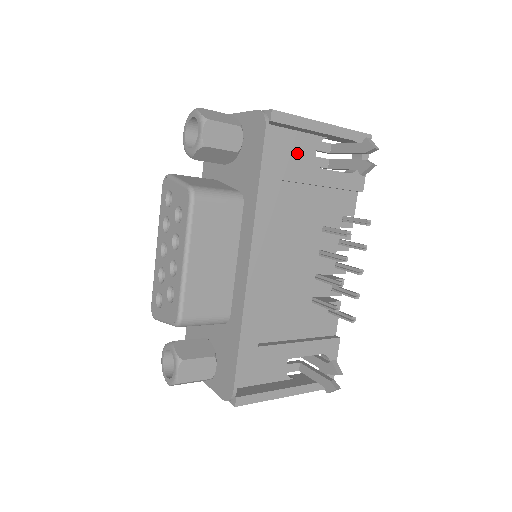
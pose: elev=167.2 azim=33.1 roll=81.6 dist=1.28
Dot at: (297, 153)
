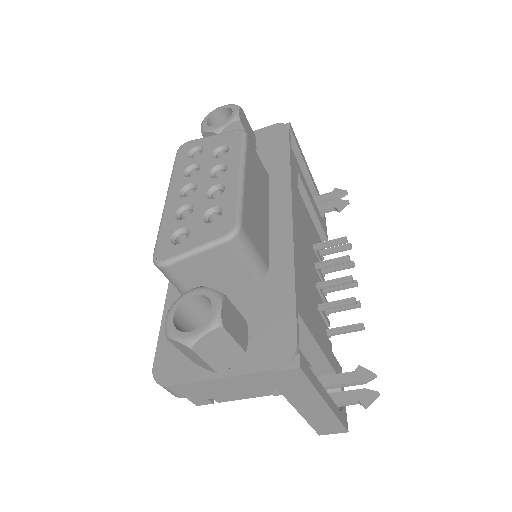
Dot at: occluded
